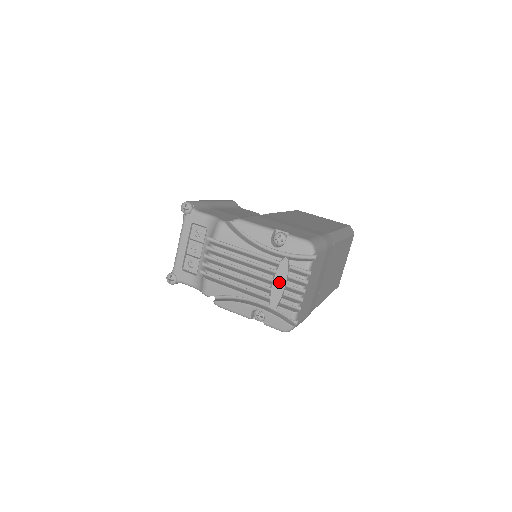
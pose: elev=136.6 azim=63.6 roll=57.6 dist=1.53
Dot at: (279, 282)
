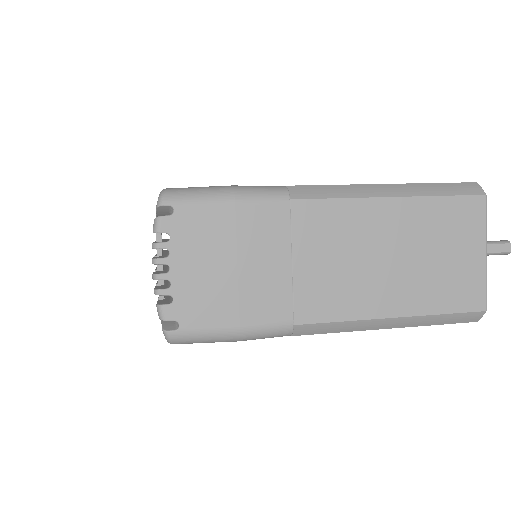
Dot at: occluded
